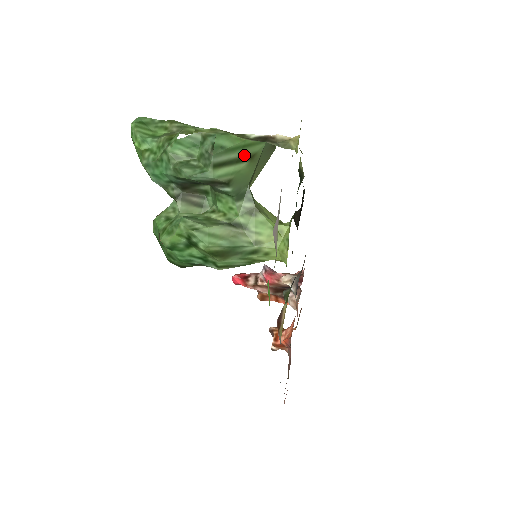
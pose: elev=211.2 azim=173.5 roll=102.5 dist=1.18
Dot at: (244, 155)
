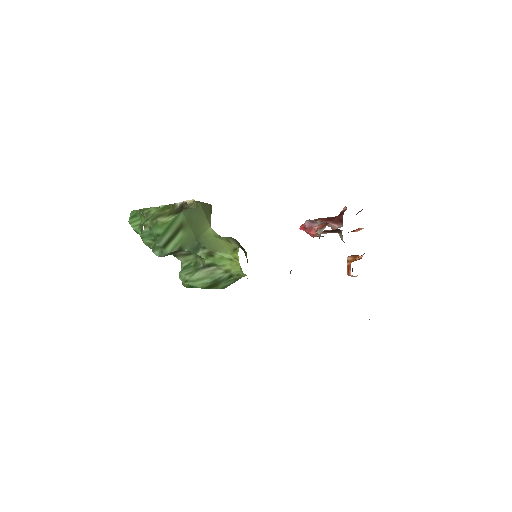
Dot at: (175, 229)
